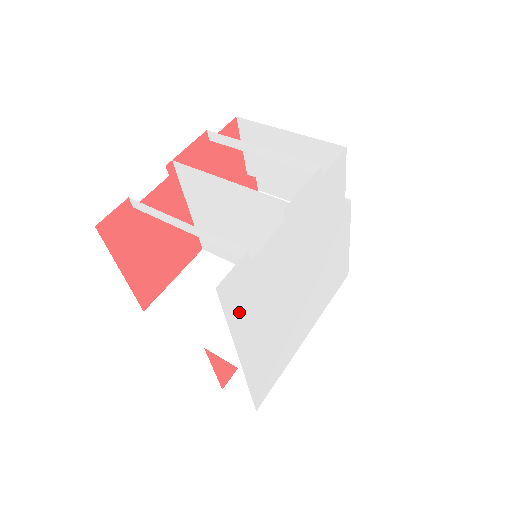
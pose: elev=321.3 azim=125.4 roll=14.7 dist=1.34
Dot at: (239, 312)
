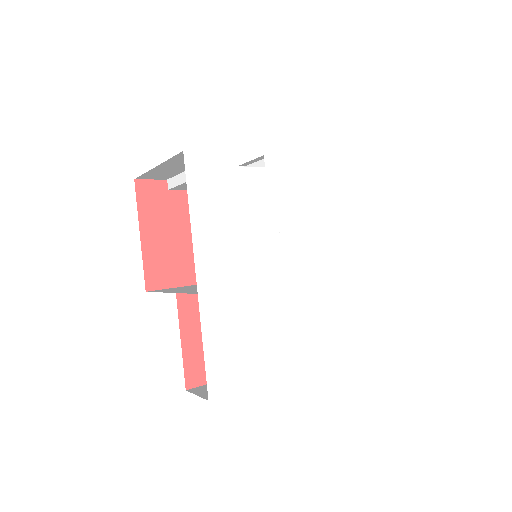
Dot at: (204, 207)
